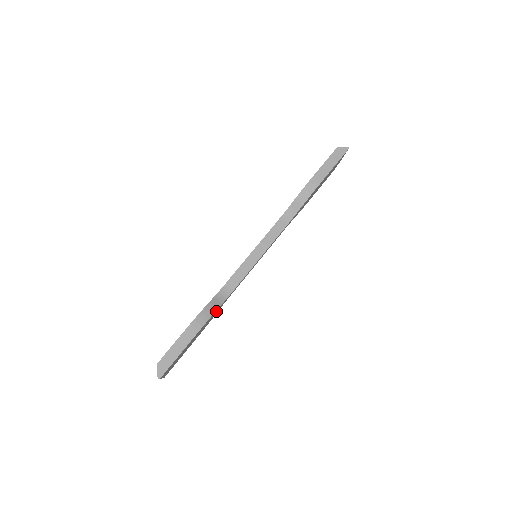
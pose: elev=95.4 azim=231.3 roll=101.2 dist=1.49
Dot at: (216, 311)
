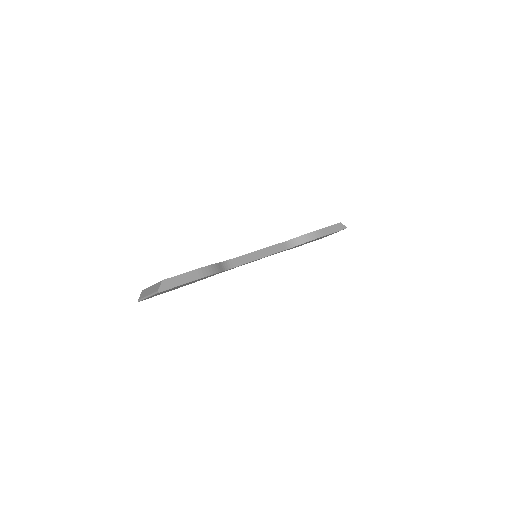
Dot at: occluded
